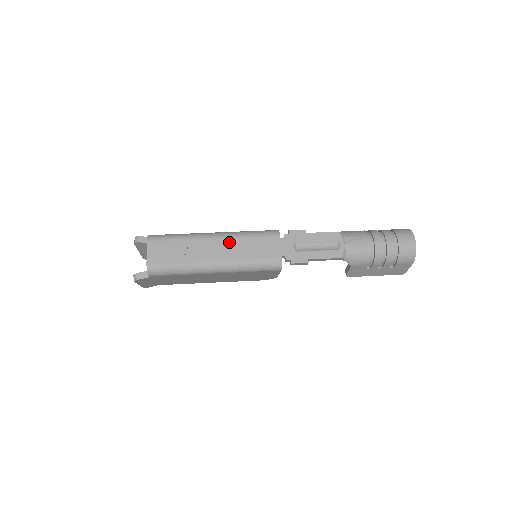
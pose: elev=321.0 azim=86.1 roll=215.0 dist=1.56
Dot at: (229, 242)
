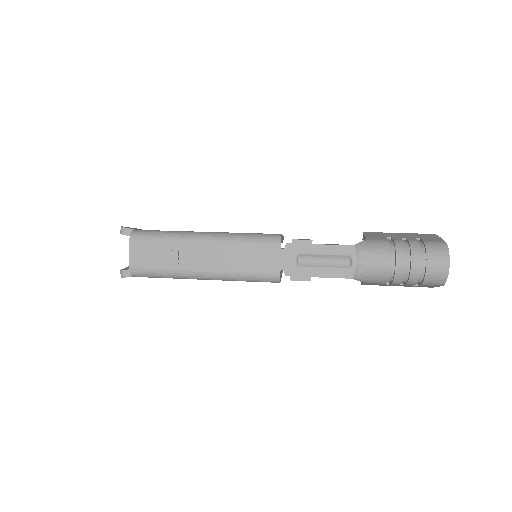
Dot at: (221, 249)
